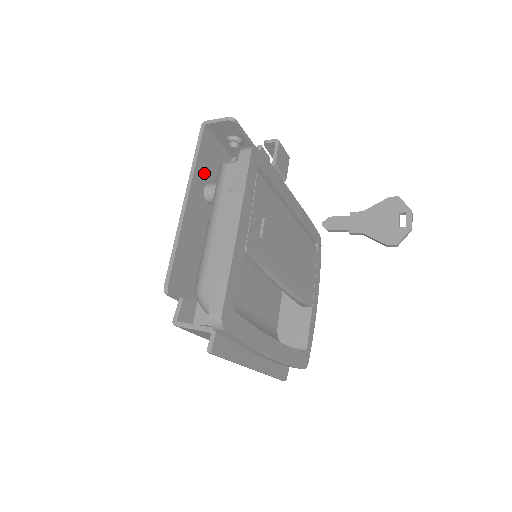
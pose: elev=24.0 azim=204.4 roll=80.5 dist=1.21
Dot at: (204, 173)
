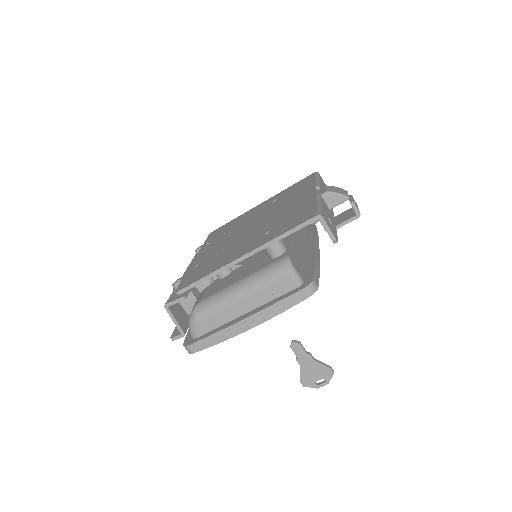
Dot at: occluded
